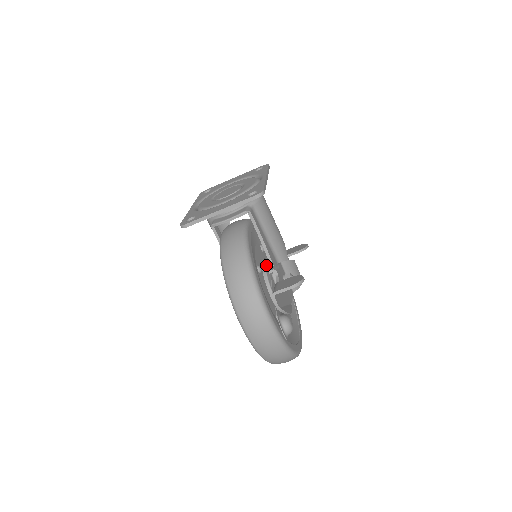
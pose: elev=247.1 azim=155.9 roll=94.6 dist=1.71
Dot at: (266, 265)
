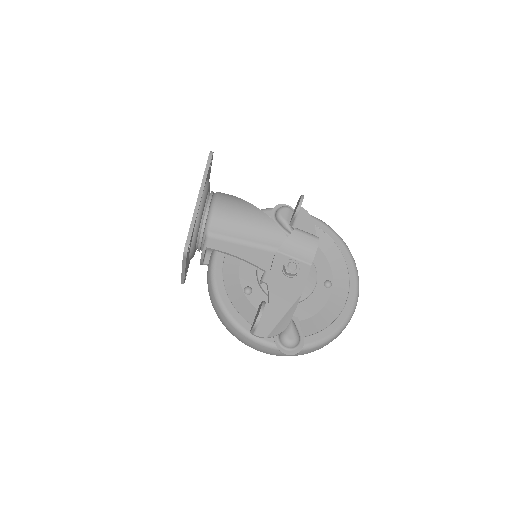
Dot at: (259, 272)
